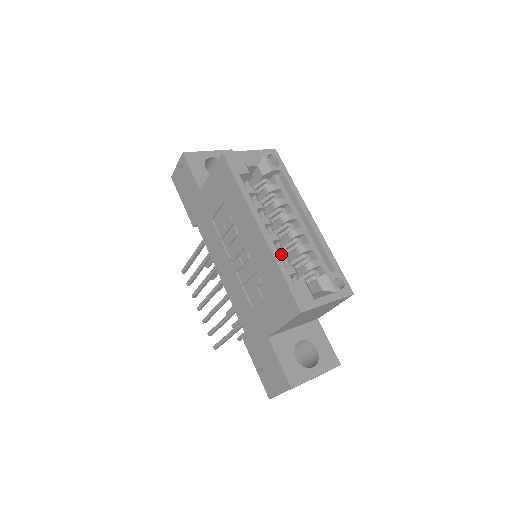
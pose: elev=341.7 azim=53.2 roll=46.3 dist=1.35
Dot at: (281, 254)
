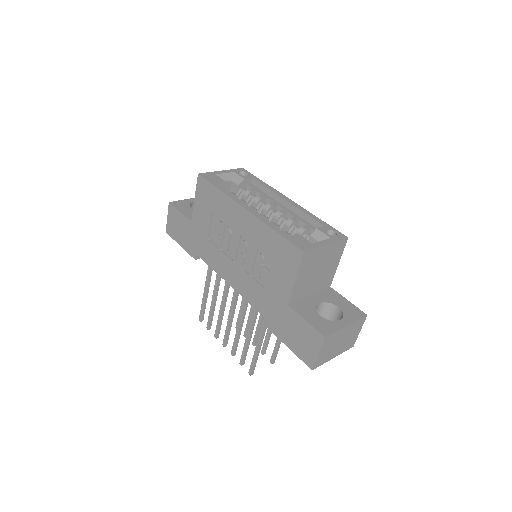
Dot at: occluded
